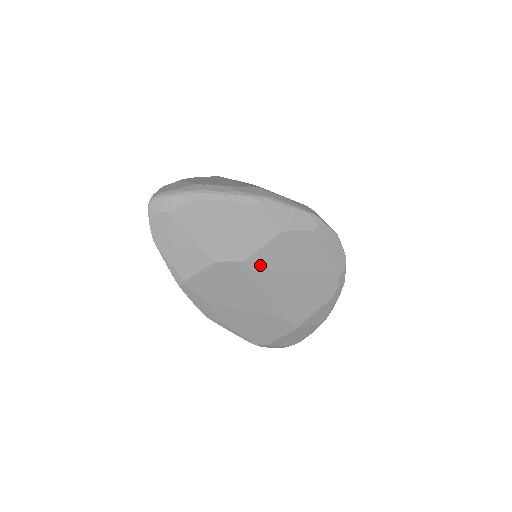
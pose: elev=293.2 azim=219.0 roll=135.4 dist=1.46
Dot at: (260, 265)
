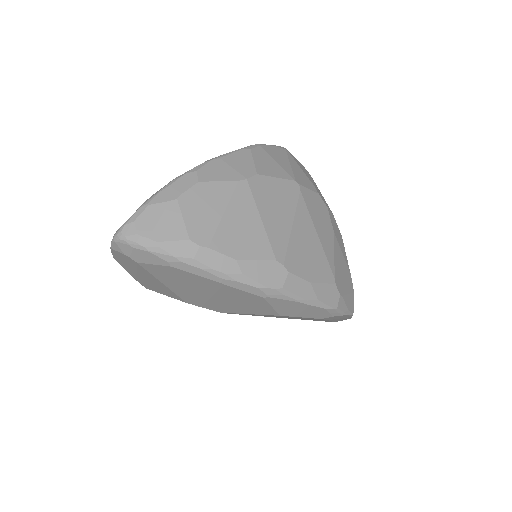
Dot at: (241, 314)
